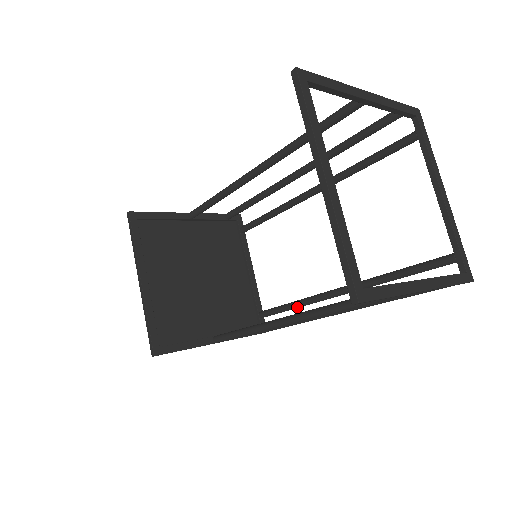
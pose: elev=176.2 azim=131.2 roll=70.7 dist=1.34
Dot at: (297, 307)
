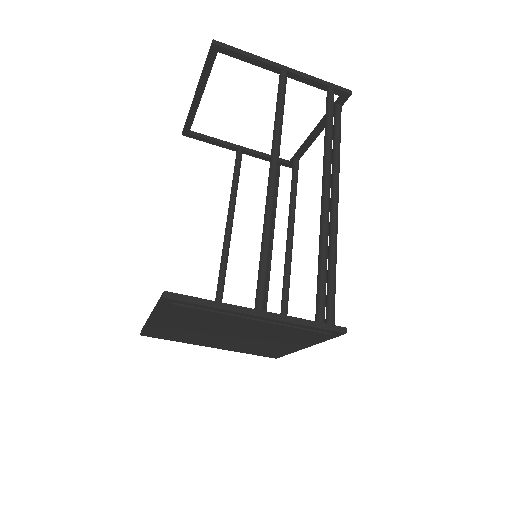
Dot at: (332, 262)
